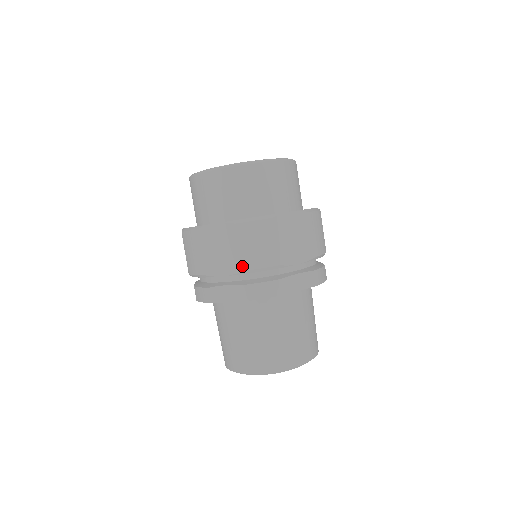
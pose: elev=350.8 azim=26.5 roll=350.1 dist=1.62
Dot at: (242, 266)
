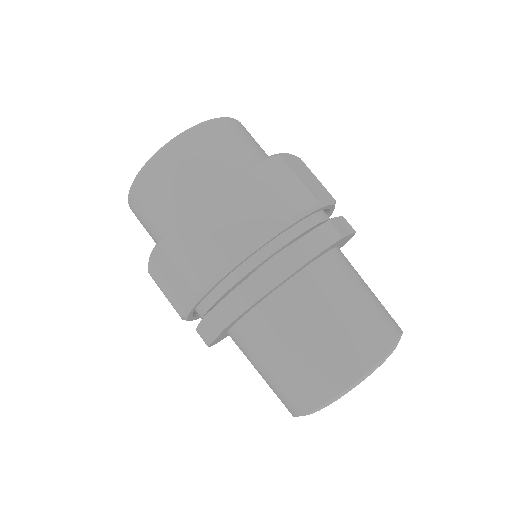
Dot at: (193, 289)
